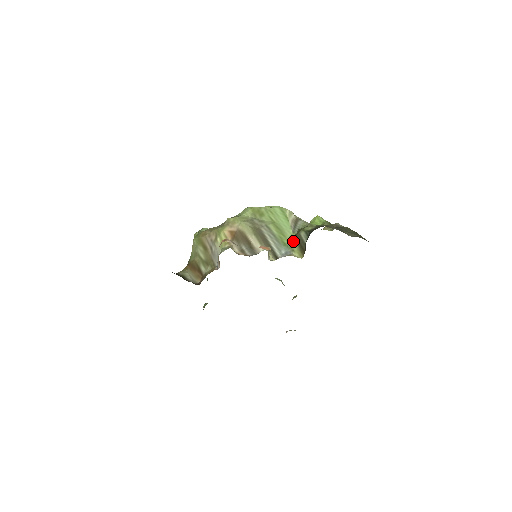
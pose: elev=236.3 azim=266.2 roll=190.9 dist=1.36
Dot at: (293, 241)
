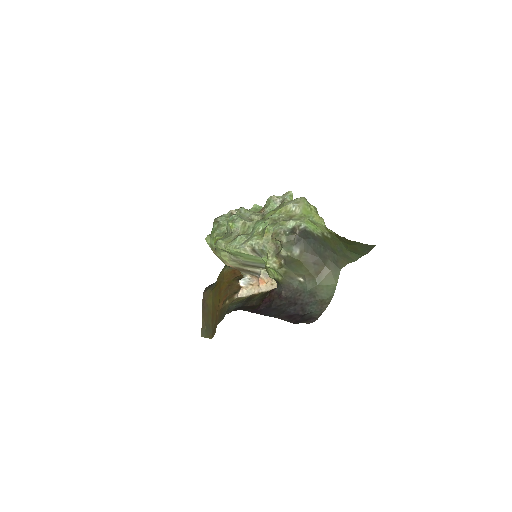
Dot at: occluded
